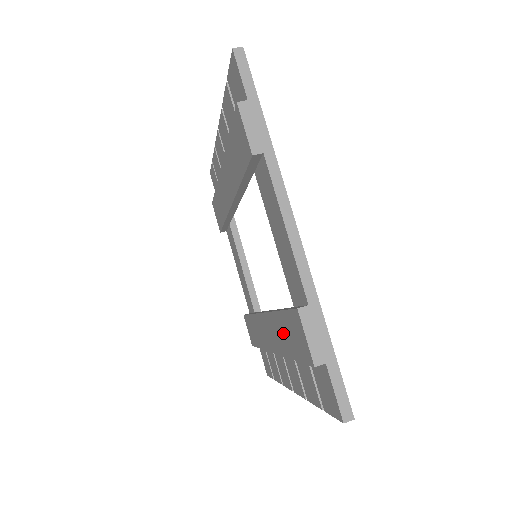
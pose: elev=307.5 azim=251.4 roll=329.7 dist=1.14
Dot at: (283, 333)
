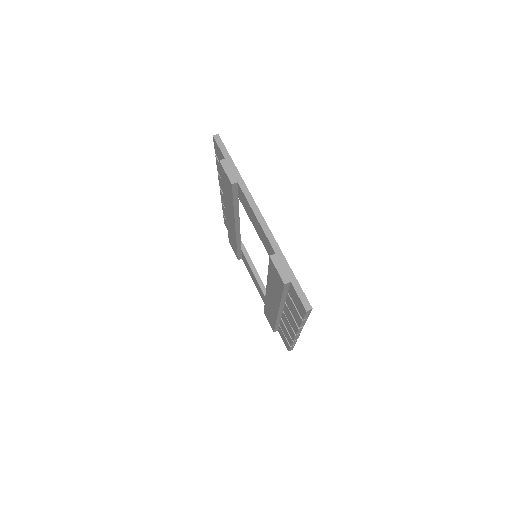
Dot at: (273, 286)
